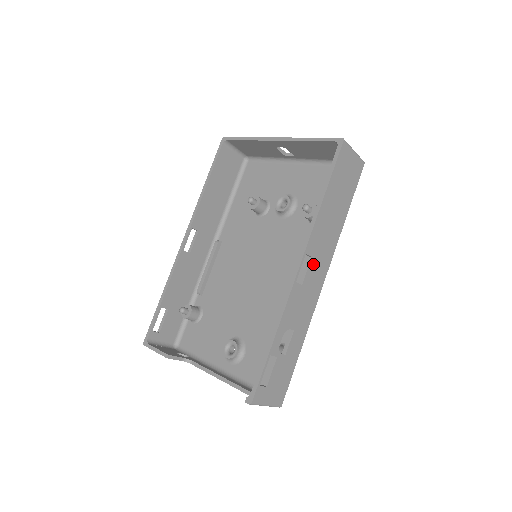
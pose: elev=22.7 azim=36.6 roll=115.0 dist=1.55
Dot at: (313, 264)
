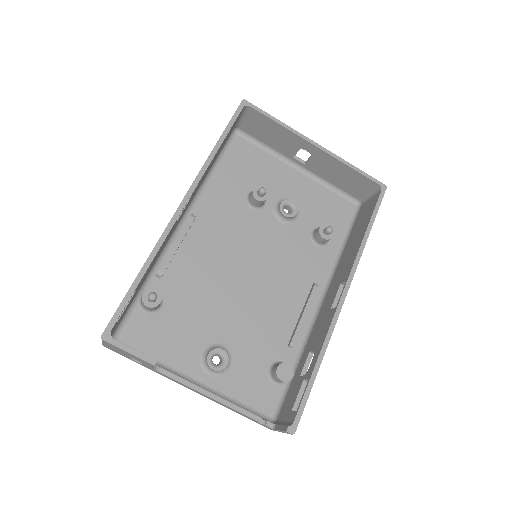
Dot at: occluded
